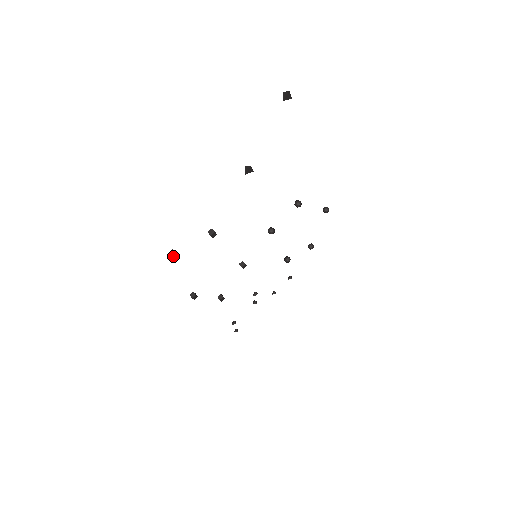
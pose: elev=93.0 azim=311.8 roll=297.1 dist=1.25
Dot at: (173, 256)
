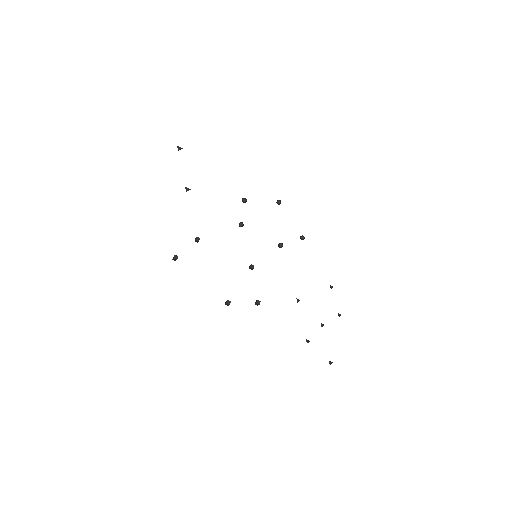
Dot at: (175, 258)
